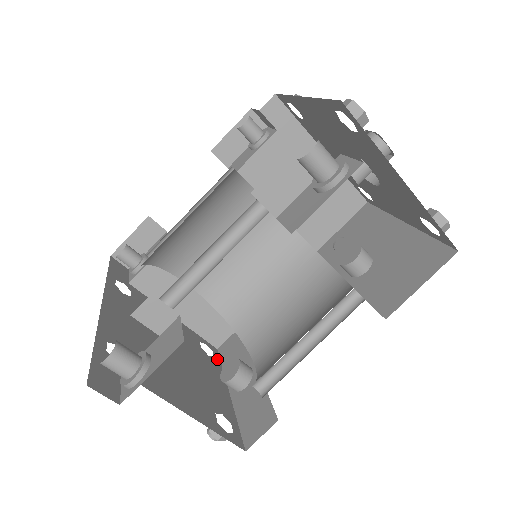
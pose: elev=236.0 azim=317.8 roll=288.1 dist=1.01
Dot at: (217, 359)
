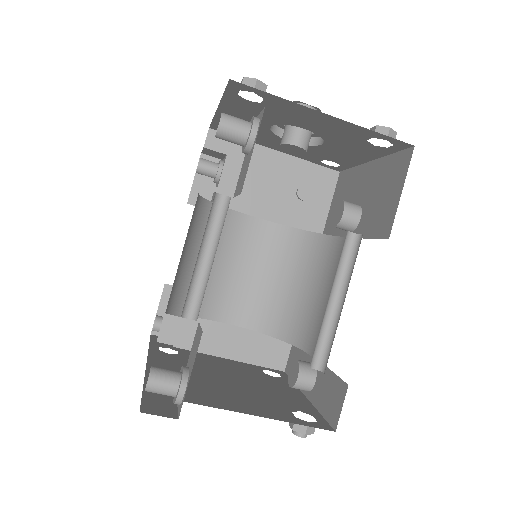
Dot at: (285, 378)
